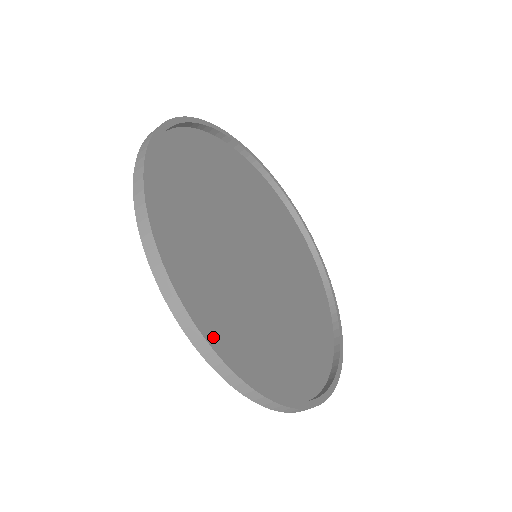
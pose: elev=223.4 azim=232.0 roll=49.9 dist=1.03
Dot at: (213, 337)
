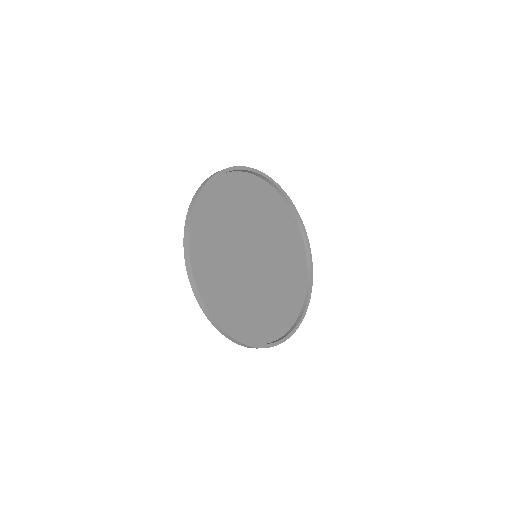
Dot at: (258, 337)
